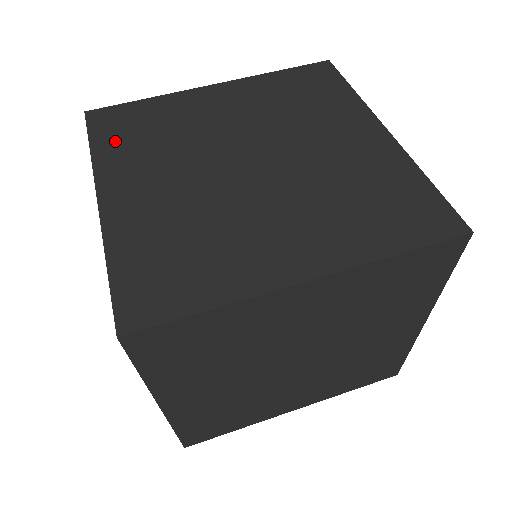
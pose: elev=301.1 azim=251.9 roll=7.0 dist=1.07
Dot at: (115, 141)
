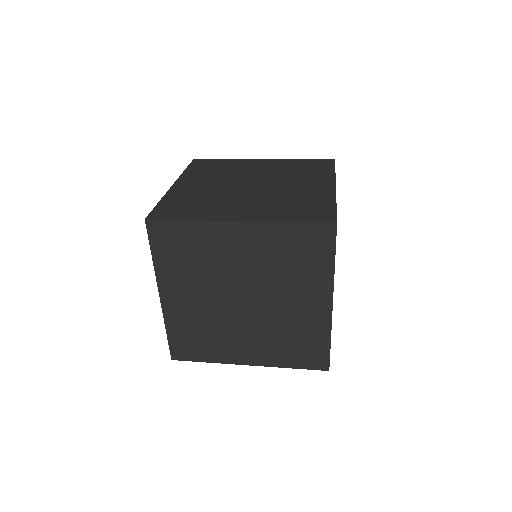
Dot at: (198, 169)
